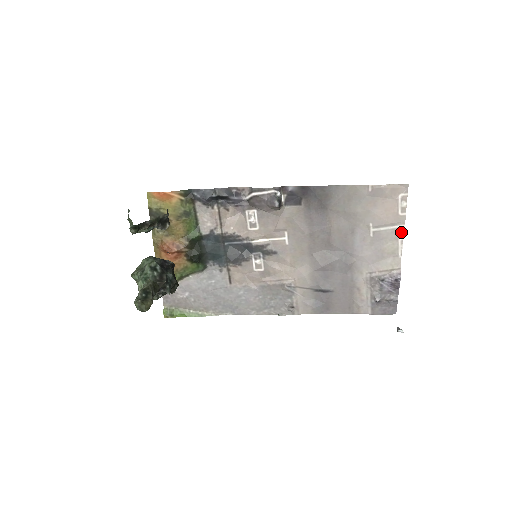
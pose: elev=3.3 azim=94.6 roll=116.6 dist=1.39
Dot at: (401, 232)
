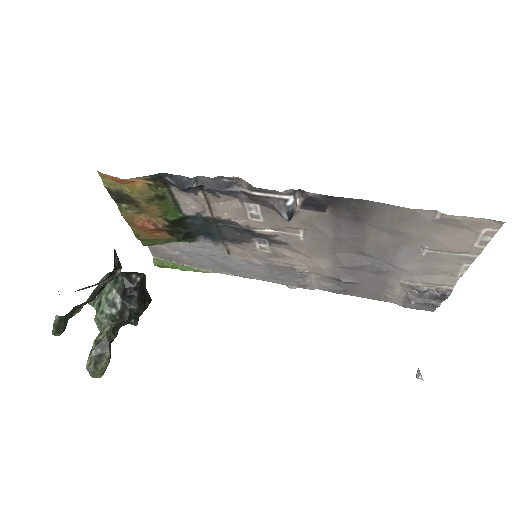
Dot at: (469, 260)
